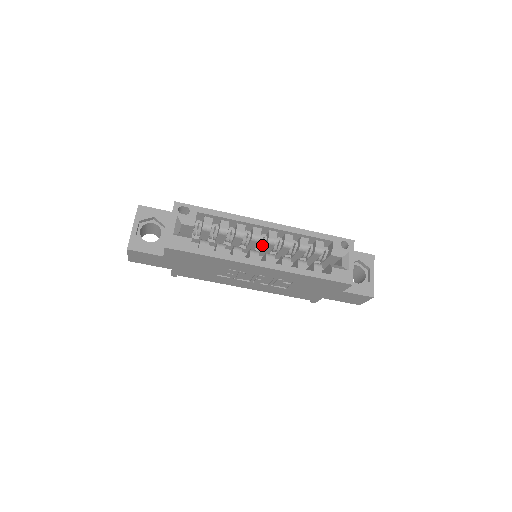
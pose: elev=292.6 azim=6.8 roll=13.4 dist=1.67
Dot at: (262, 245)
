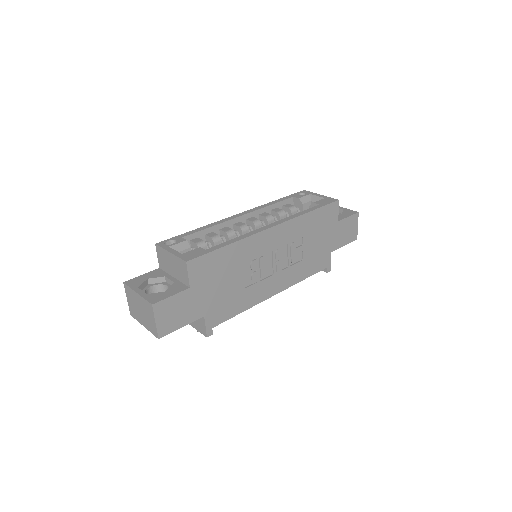
Dot at: occluded
